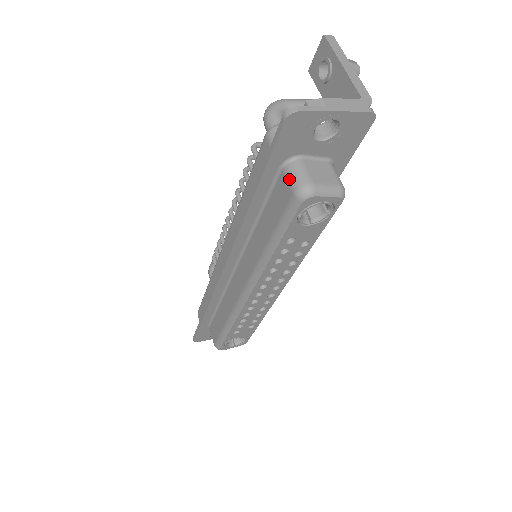
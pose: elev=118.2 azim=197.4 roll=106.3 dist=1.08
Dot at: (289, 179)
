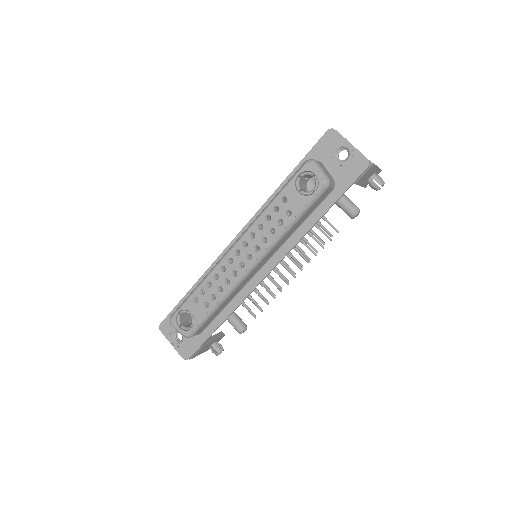
Dot at: occluded
